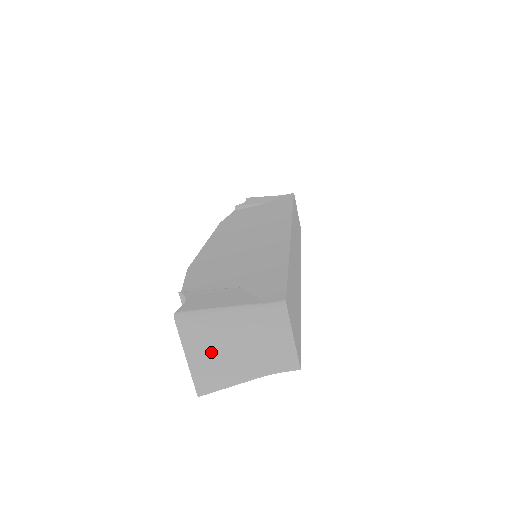
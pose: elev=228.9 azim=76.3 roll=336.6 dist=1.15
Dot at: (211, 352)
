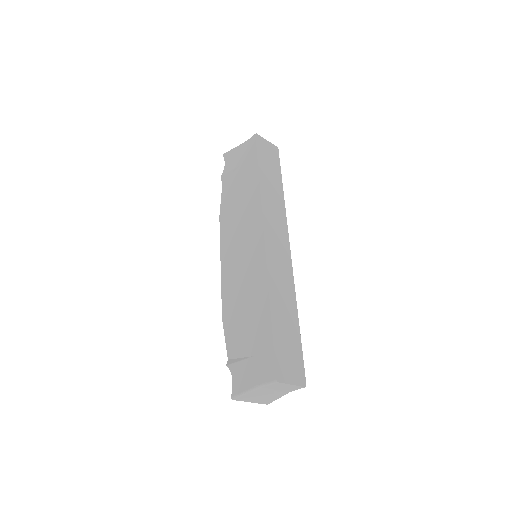
Dot at: (260, 398)
